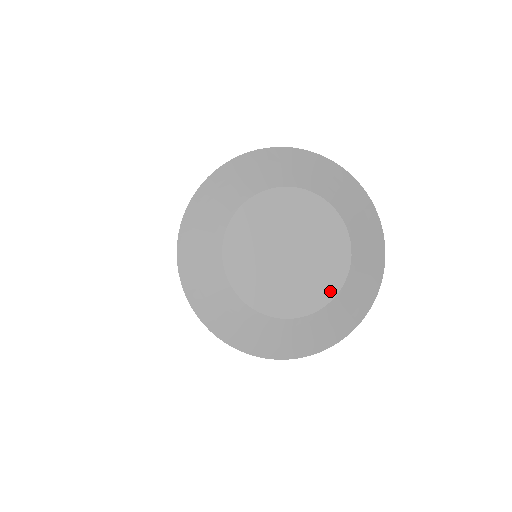
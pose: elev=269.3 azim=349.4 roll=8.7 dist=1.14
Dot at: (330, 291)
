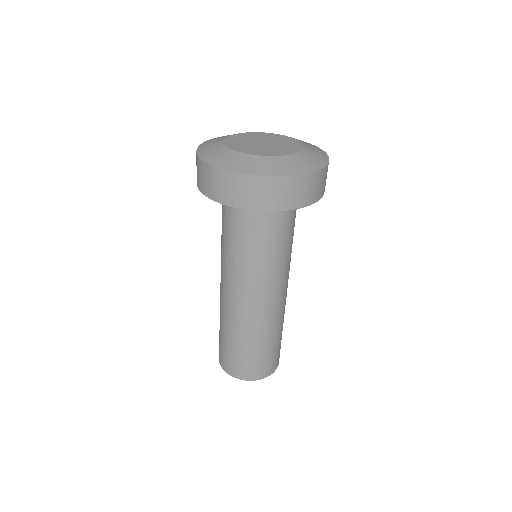
Dot at: (298, 148)
